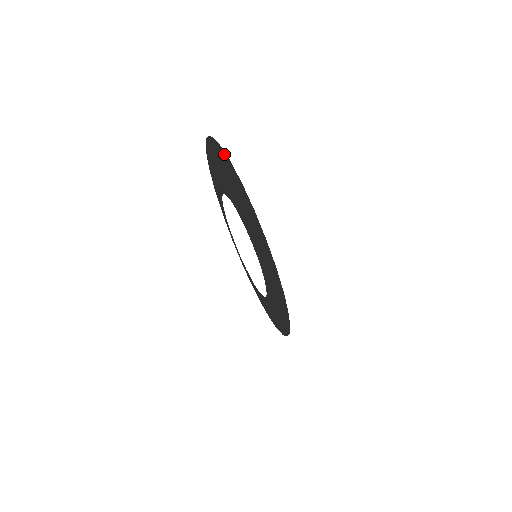
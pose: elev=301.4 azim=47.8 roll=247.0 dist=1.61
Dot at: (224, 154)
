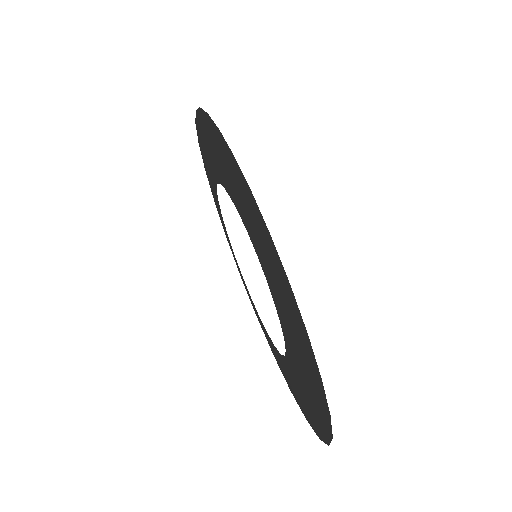
Dot at: (205, 115)
